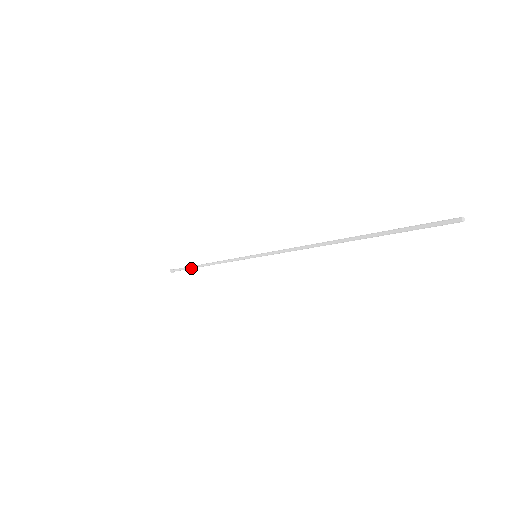
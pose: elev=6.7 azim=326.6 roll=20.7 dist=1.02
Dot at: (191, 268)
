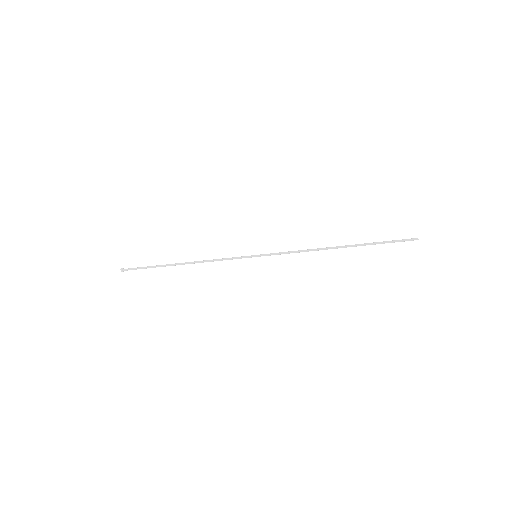
Dot at: (159, 266)
